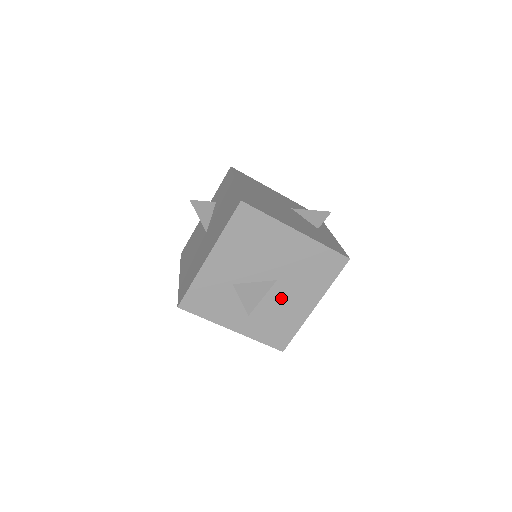
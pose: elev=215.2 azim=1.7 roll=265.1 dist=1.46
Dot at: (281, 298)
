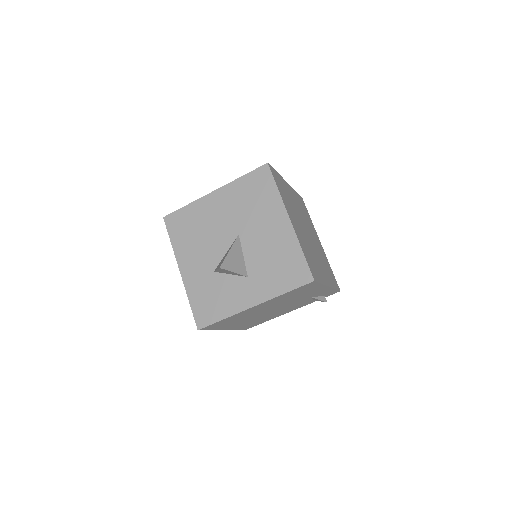
Dot at: (257, 243)
